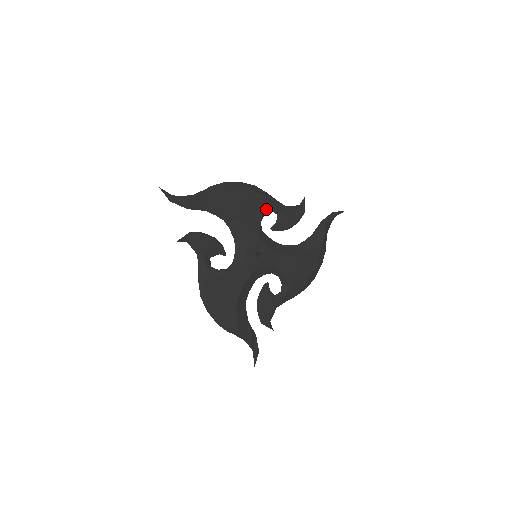
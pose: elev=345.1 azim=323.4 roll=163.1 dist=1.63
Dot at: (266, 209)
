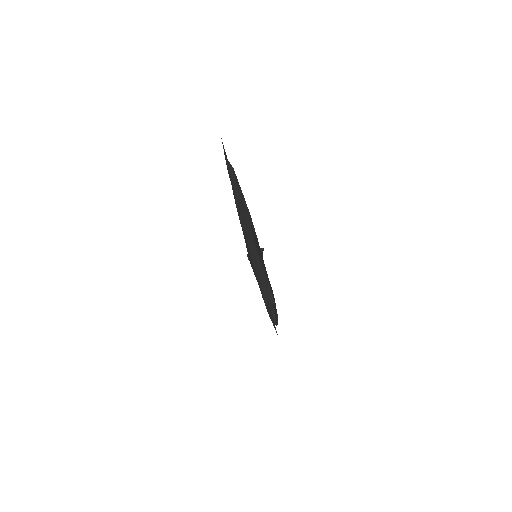
Dot at: occluded
